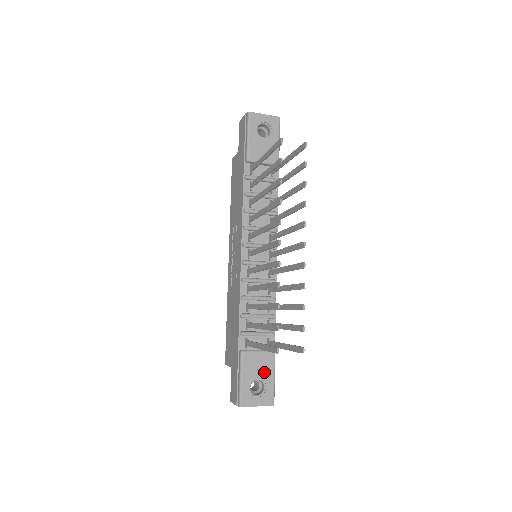
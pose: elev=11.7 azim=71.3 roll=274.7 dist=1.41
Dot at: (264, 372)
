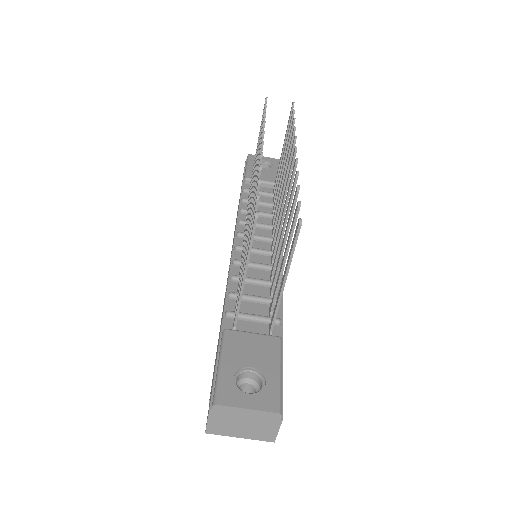
Dot at: (262, 360)
